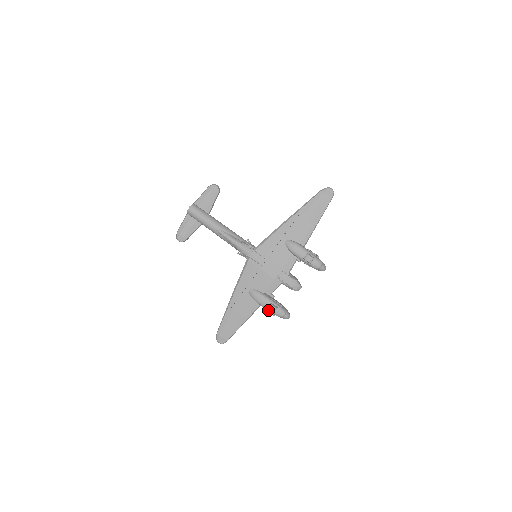
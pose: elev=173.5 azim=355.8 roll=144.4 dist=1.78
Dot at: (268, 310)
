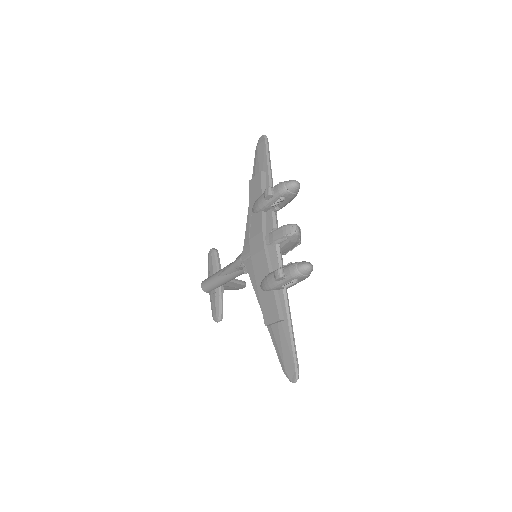
Dot at: (286, 284)
